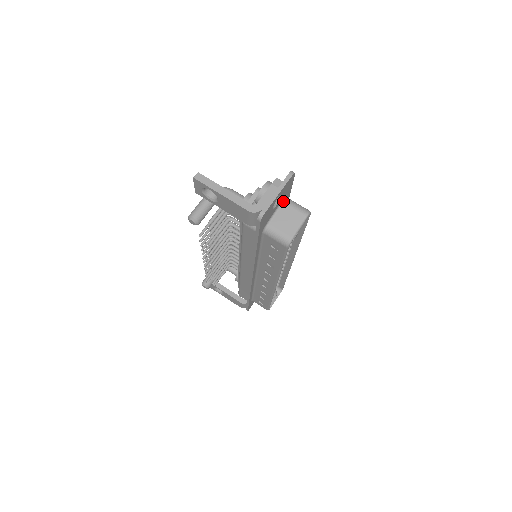
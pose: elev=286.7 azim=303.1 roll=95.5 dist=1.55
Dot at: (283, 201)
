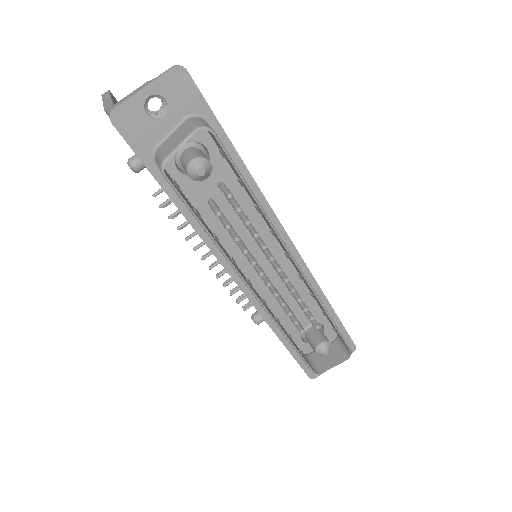
Dot at: (186, 119)
